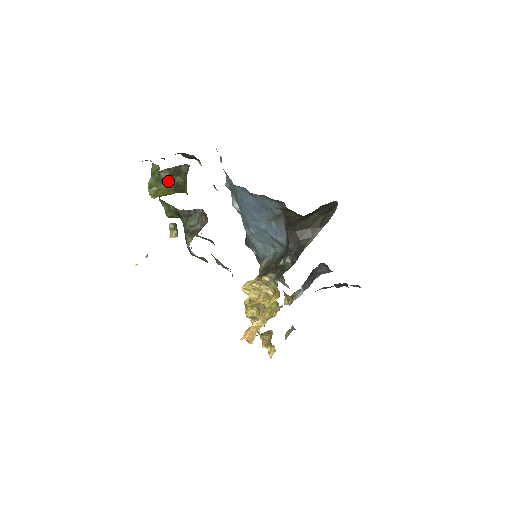
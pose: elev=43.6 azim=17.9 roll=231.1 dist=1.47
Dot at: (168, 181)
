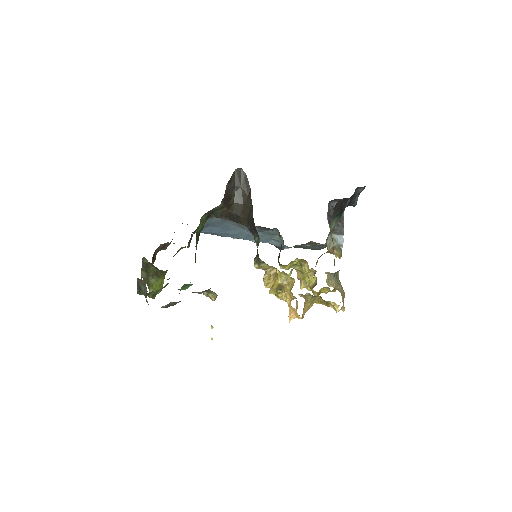
Dot at: (149, 276)
